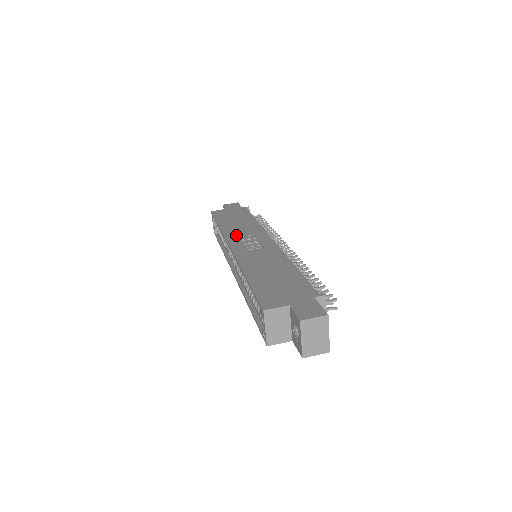
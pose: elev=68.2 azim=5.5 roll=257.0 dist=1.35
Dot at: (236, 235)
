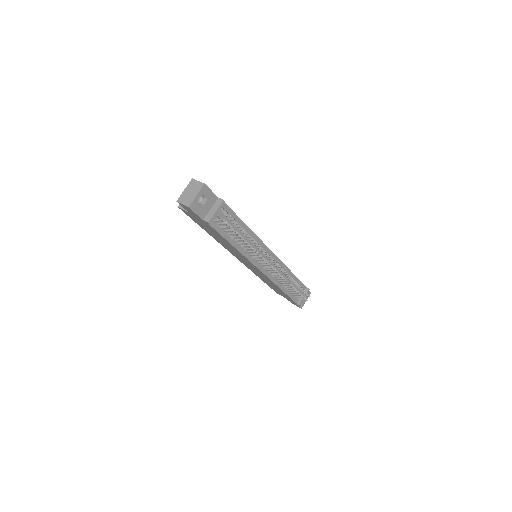
Dot at: occluded
